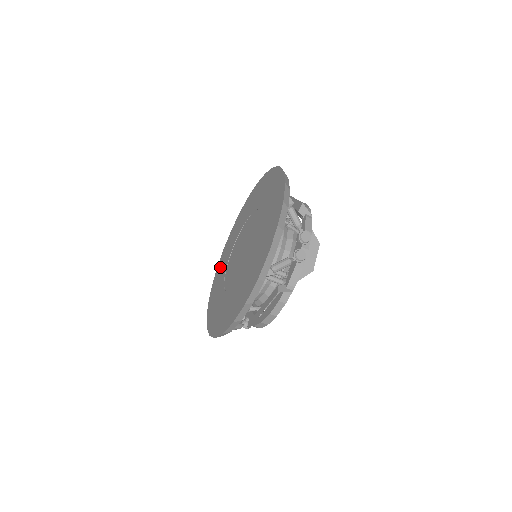
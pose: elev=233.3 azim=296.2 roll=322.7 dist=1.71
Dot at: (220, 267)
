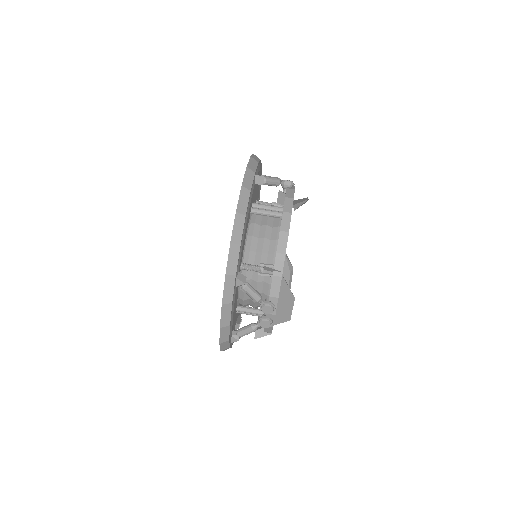
Dot at: occluded
